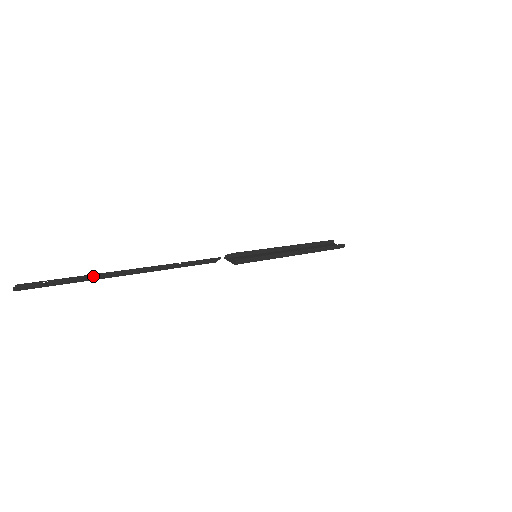
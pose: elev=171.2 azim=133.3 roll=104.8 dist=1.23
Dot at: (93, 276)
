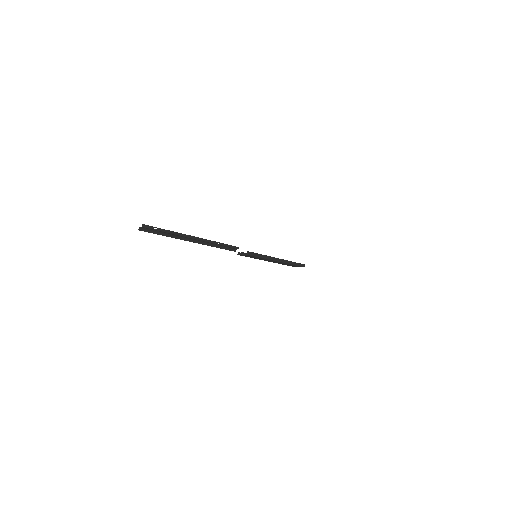
Dot at: (177, 234)
